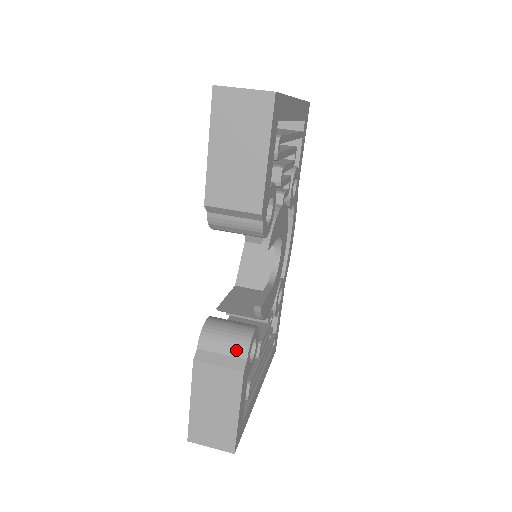
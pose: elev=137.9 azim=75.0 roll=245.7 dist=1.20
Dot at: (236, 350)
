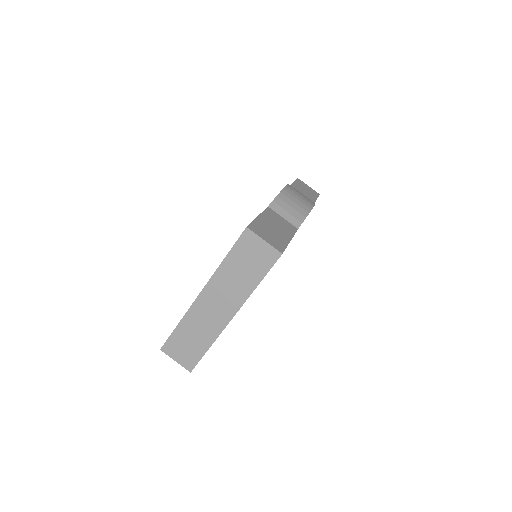
Dot at: occluded
